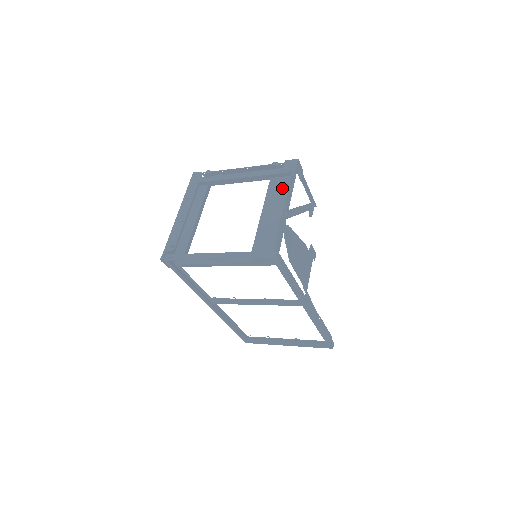
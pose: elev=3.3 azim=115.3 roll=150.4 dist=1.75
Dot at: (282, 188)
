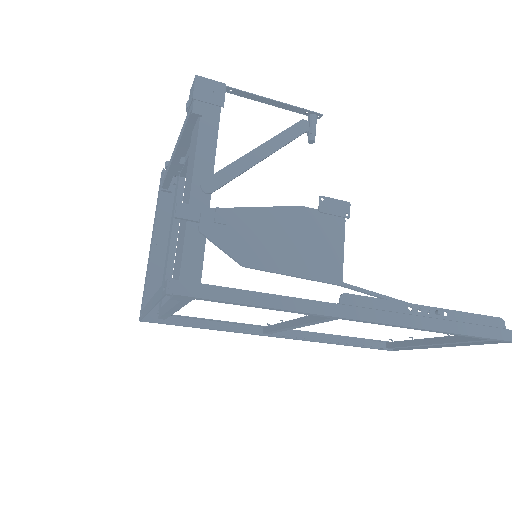
Dot at: (194, 143)
